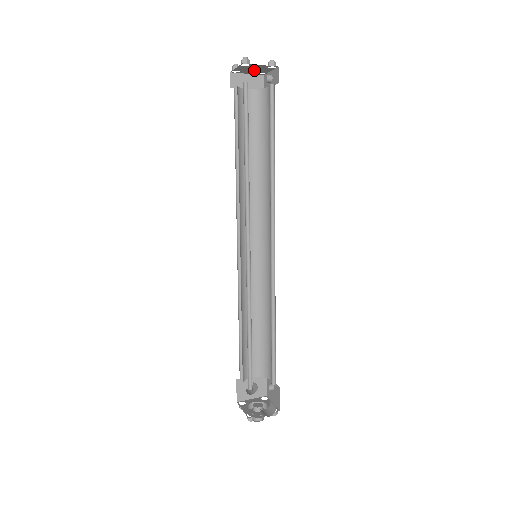
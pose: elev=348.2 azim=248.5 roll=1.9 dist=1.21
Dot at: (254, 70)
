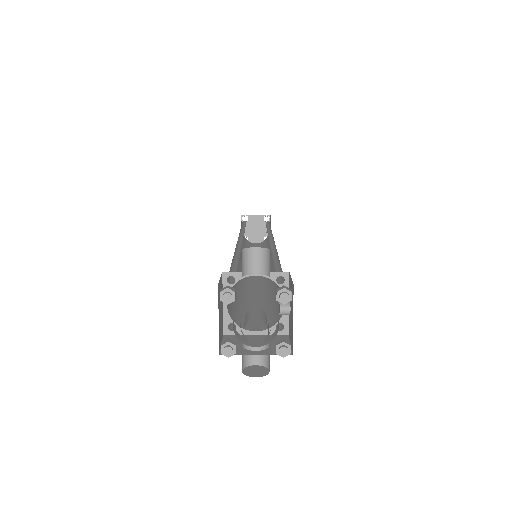
Dot at: (257, 232)
